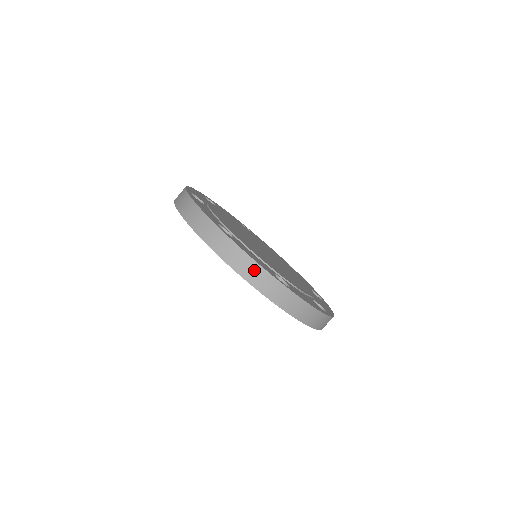
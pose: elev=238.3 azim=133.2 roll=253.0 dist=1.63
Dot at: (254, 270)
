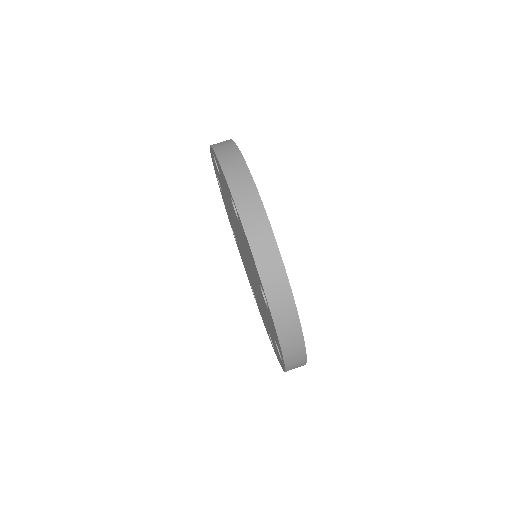
Dot at: (236, 161)
